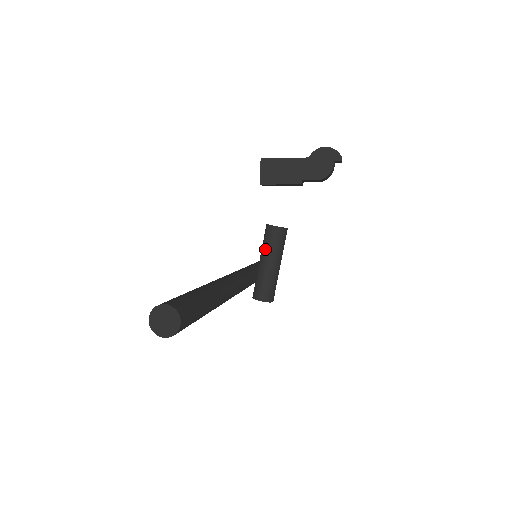
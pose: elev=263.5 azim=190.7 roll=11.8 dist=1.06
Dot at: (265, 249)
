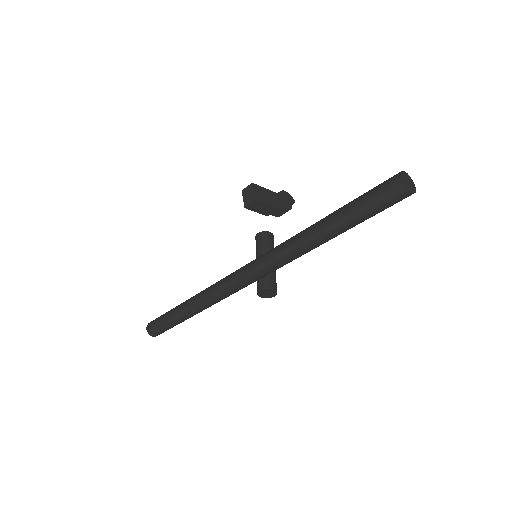
Dot at: (267, 248)
